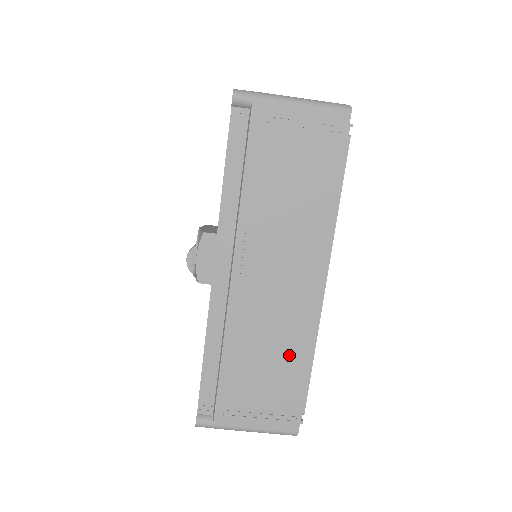
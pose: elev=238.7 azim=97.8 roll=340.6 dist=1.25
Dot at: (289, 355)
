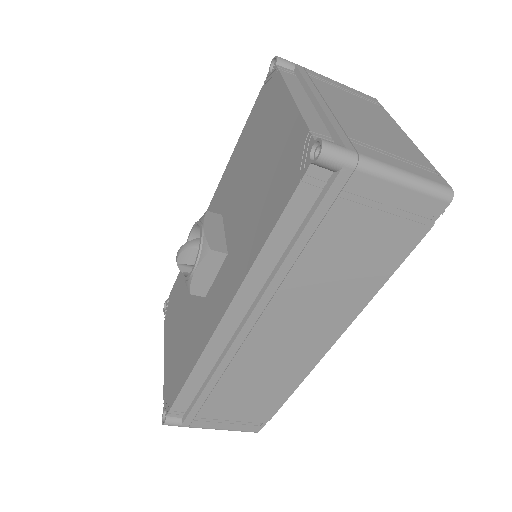
Dot at: (274, 388)
